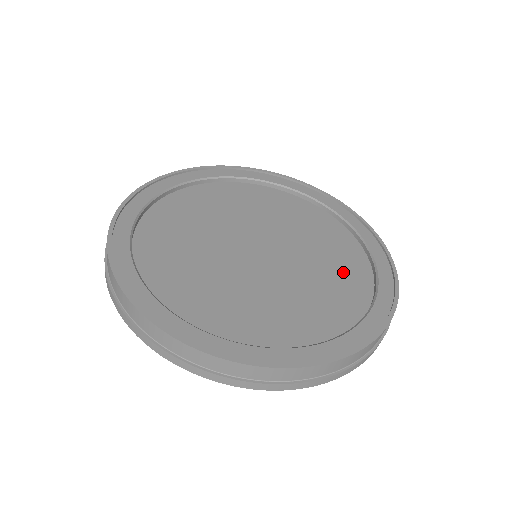
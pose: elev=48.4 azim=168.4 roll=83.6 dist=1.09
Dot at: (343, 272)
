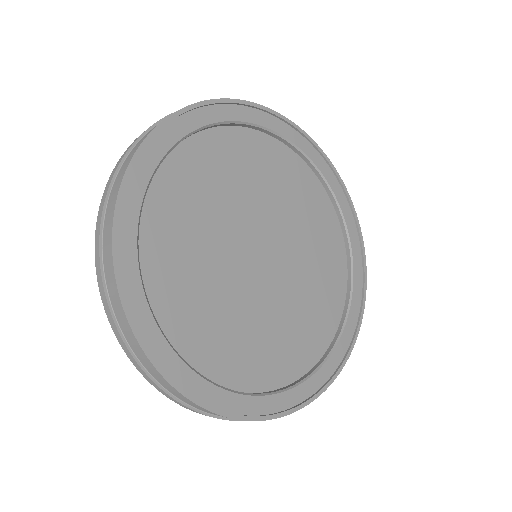
Dot at: (292, 344)
